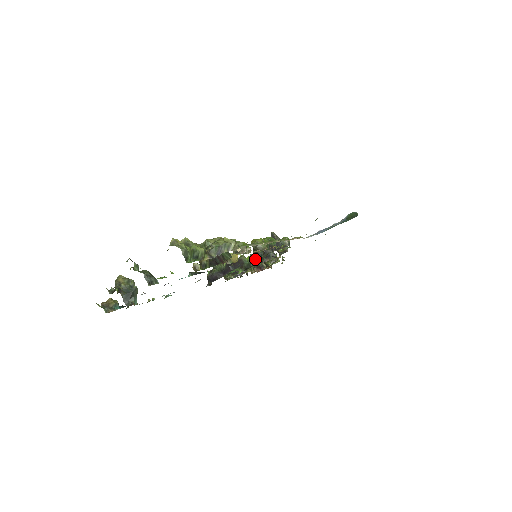
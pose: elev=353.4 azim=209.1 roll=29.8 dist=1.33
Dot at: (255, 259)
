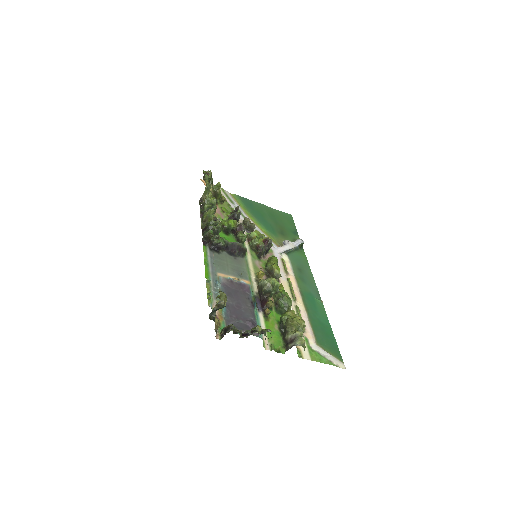
Dot at: (244, 242)
